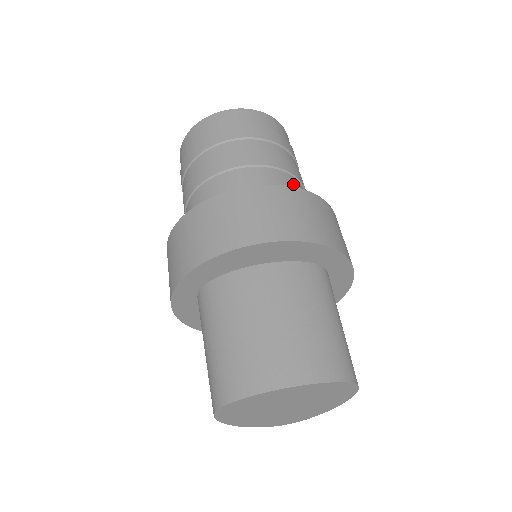
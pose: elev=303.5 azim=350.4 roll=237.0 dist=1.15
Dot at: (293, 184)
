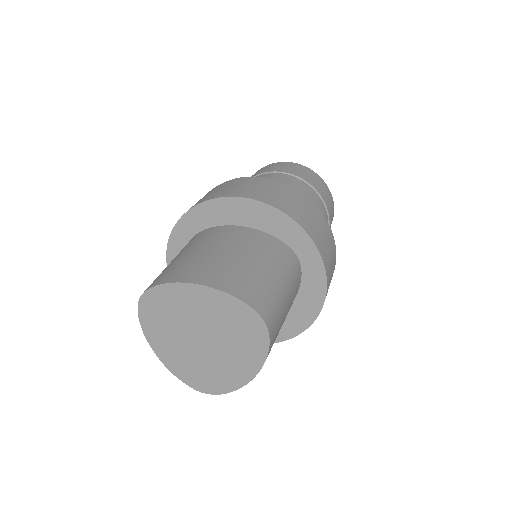
Dot at: occluded
